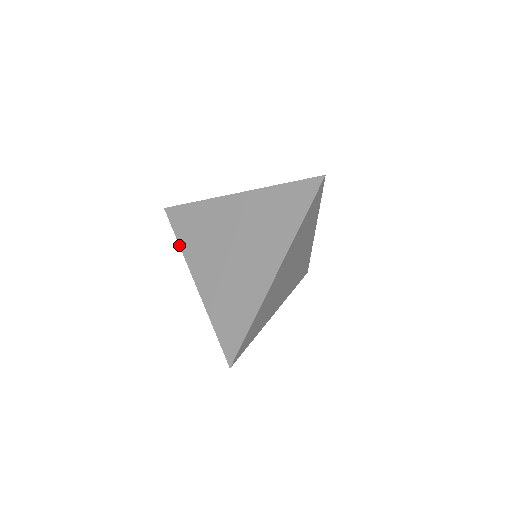
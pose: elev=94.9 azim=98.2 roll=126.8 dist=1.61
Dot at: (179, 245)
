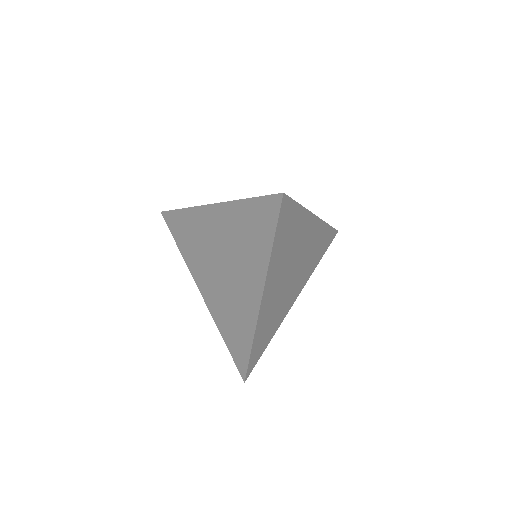
Dot at: (181, 254)
